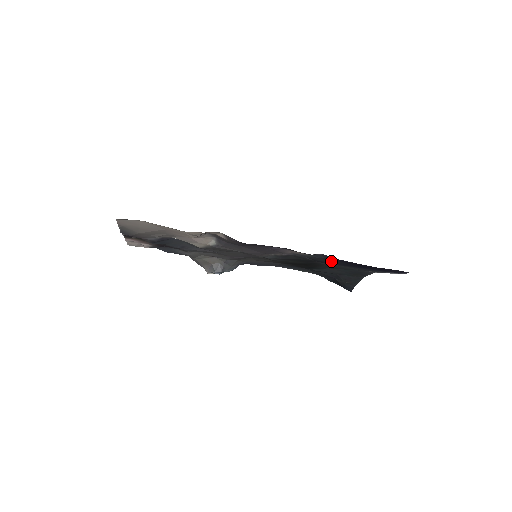
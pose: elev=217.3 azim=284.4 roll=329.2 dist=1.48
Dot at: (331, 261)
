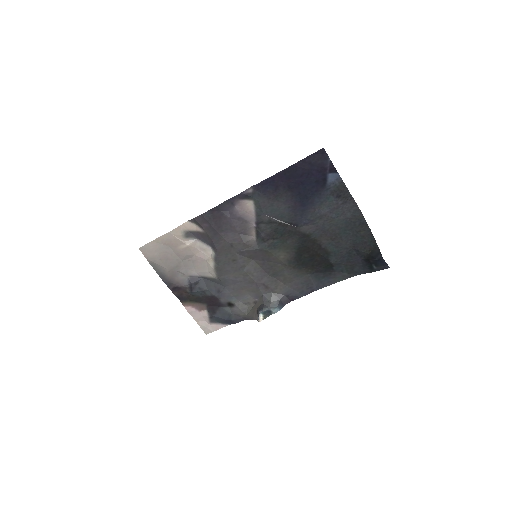
Dot at: (281, 202)
